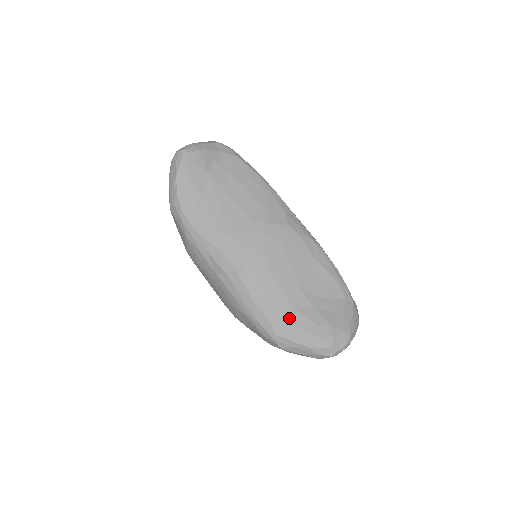
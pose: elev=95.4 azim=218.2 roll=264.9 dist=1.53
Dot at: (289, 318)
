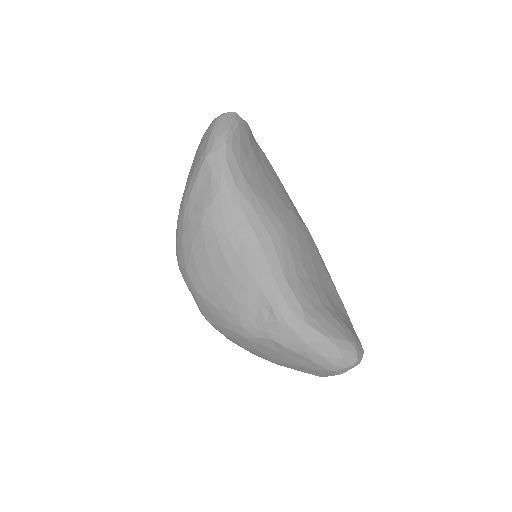
Dot at: (318, 310)
